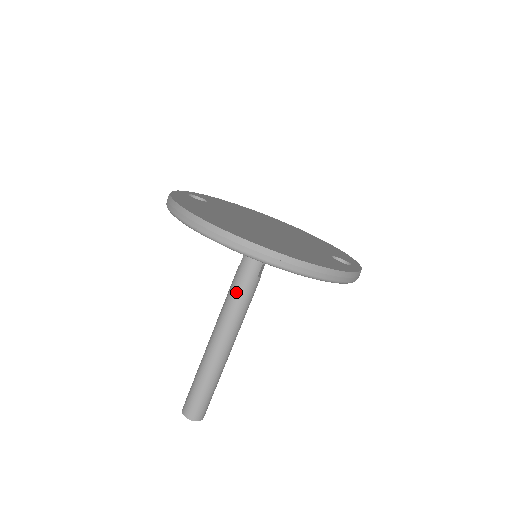
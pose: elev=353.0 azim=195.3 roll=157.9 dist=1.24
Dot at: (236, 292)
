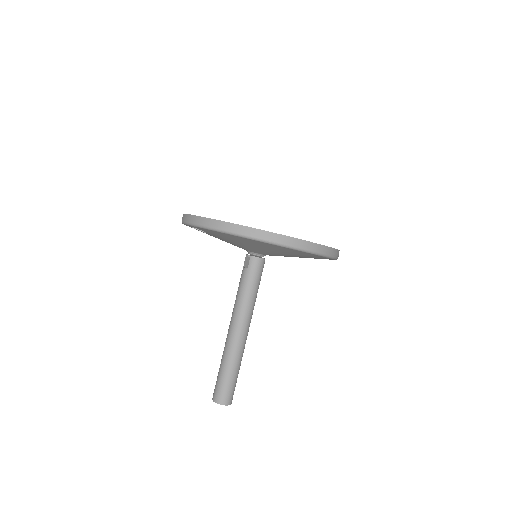
Dot at: (251, 288)
